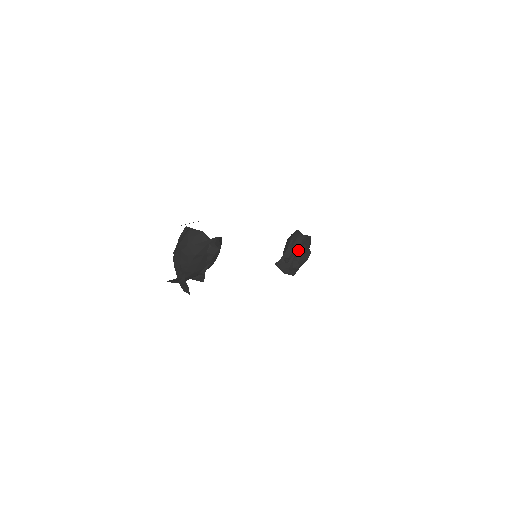
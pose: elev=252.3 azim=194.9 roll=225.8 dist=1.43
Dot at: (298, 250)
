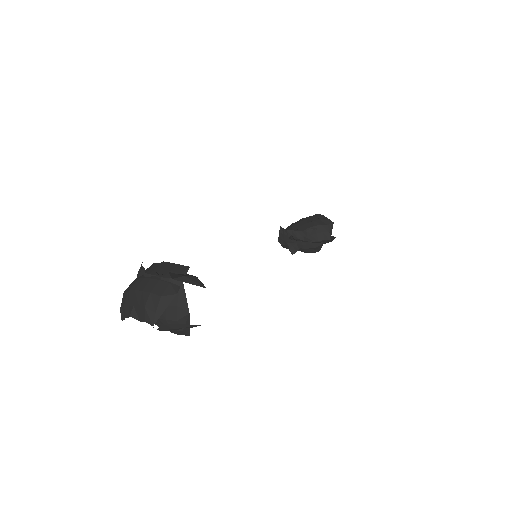
Dot at: (311, 242)
